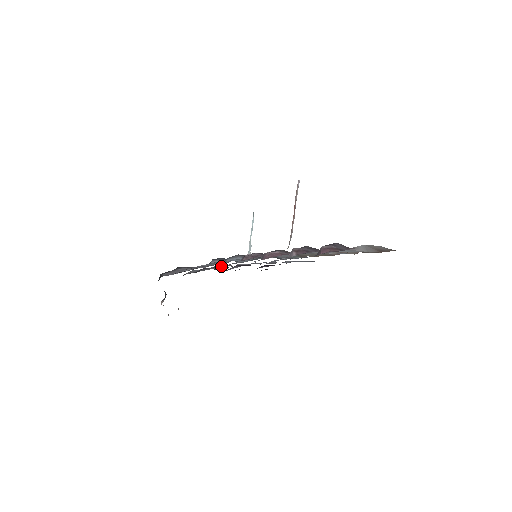
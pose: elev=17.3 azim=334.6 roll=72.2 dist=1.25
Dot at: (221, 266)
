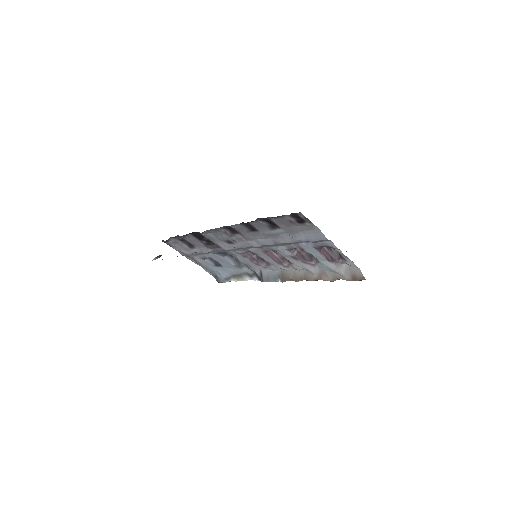
Dot at: (235, 239)
